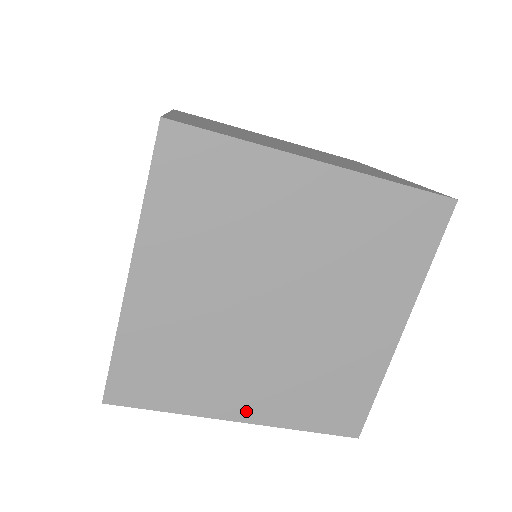
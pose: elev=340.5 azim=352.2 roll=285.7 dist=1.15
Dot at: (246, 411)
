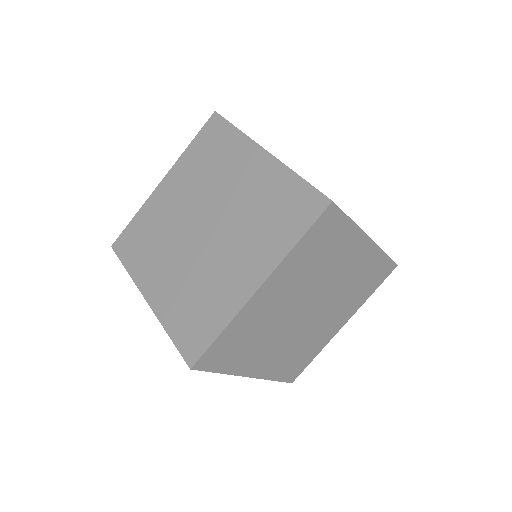
Dot at: (255, 279)
